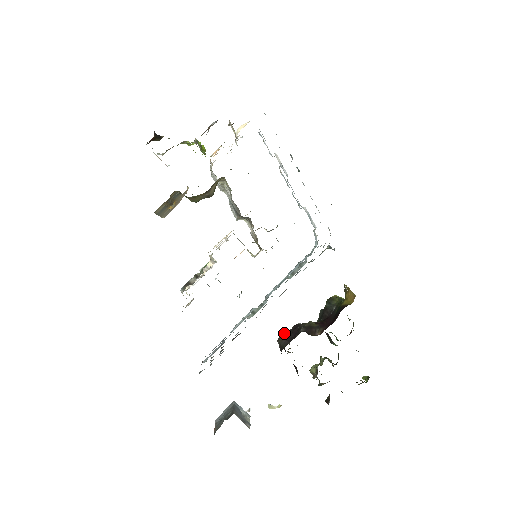
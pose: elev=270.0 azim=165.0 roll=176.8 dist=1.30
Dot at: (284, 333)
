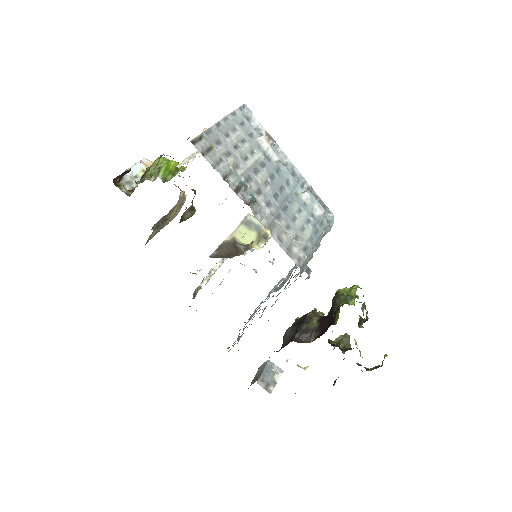
Dot at: (294, 322)
